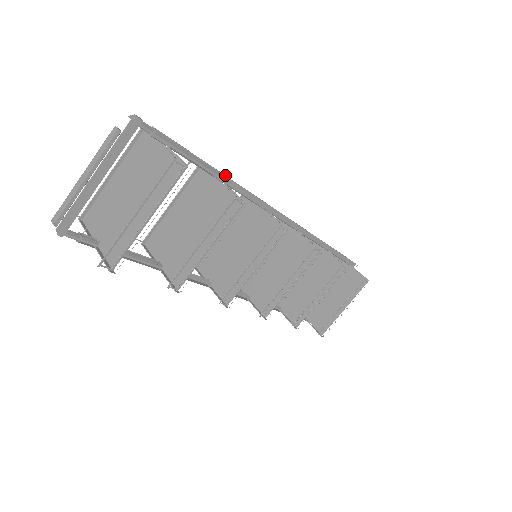
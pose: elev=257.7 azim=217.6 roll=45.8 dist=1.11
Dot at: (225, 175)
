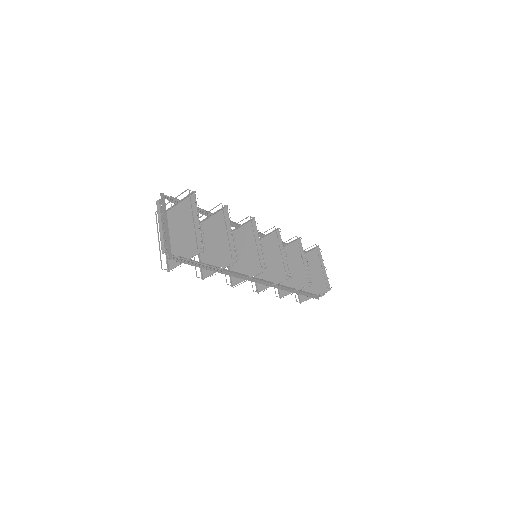
Dot at: occluded
